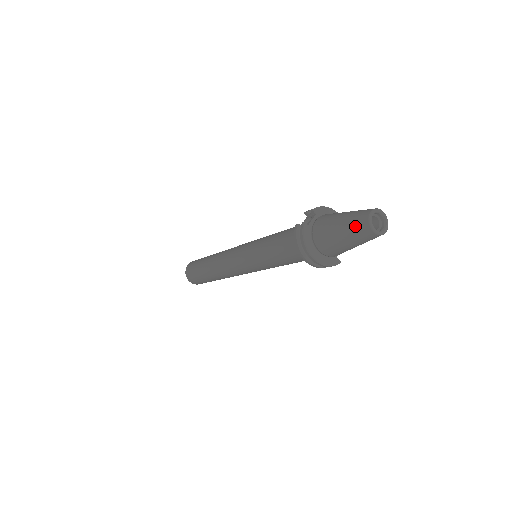
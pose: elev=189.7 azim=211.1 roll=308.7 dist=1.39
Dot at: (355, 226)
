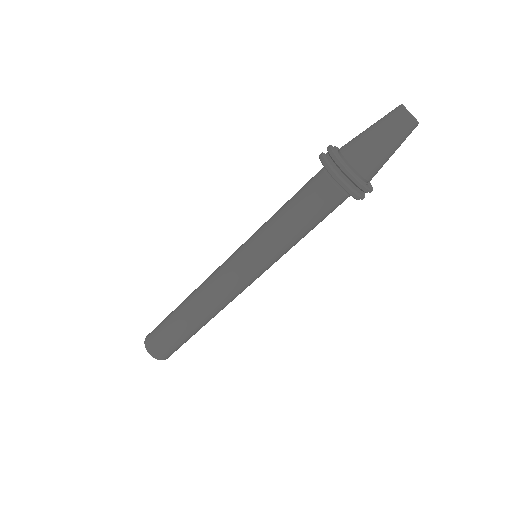
Dot at: (388, 117)
